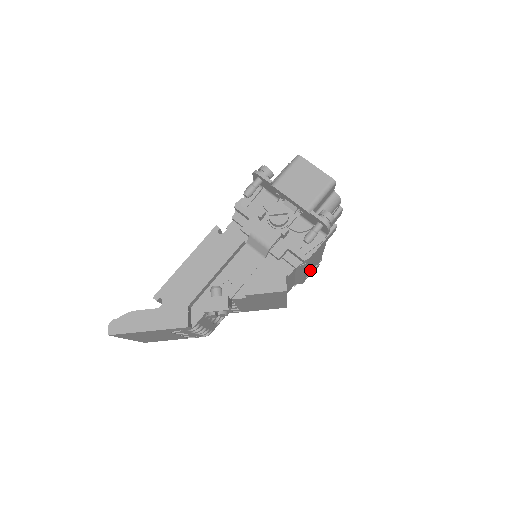
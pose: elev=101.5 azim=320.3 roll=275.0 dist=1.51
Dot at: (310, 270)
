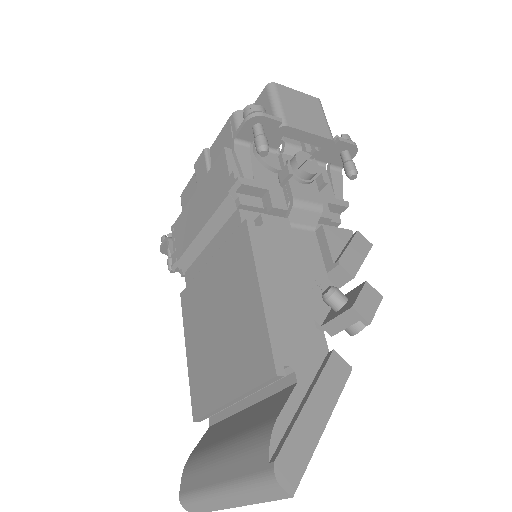
Dot at: occluded
